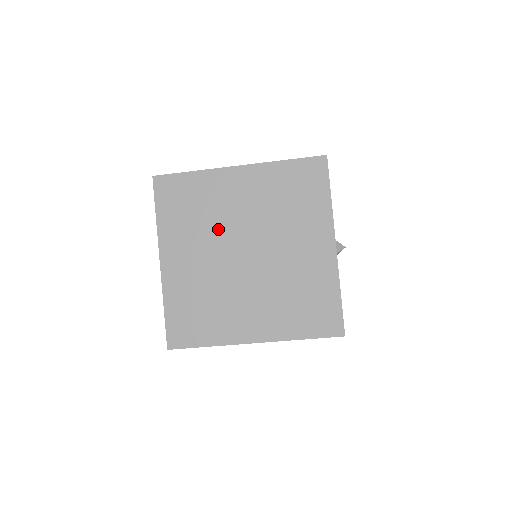
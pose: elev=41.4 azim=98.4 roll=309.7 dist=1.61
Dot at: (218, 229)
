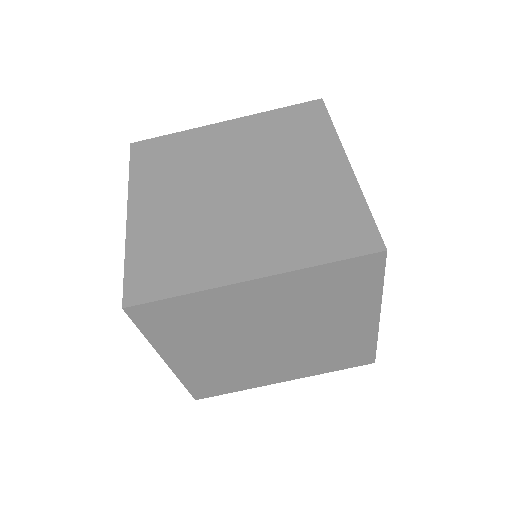
Dot at: (202, 172)
